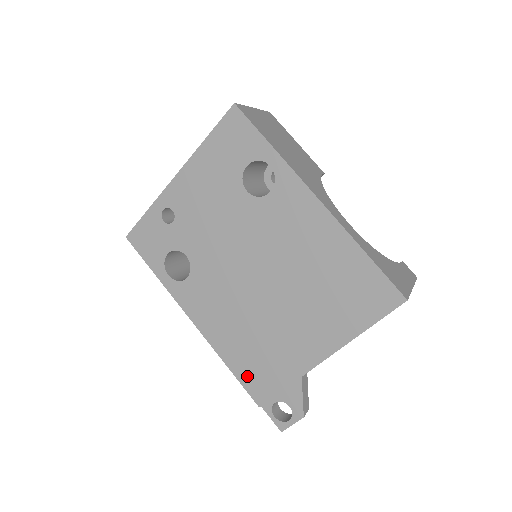
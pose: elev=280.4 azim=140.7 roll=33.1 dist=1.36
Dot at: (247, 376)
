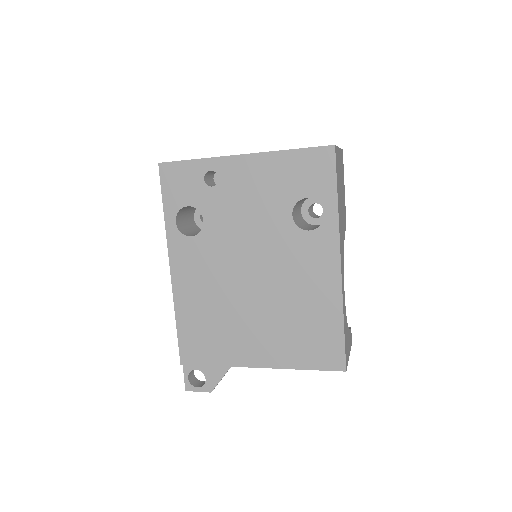
Dot at: (187, 338)
